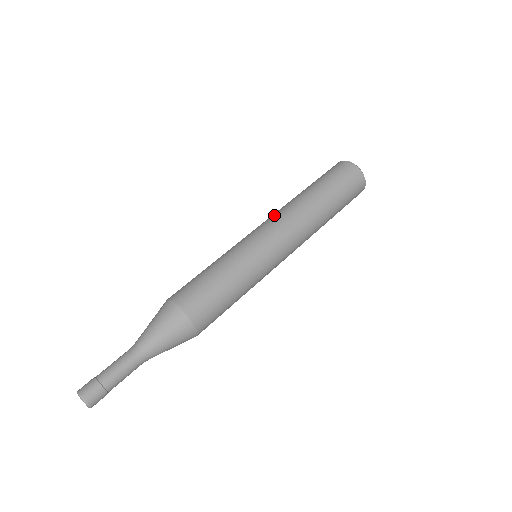
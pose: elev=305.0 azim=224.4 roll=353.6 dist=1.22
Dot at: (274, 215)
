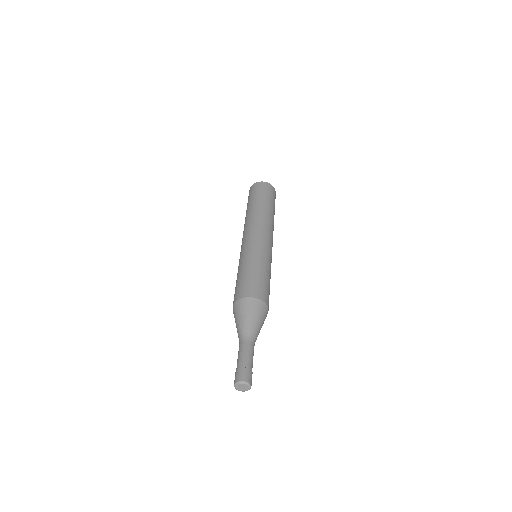
Dot at: (248, 227)
